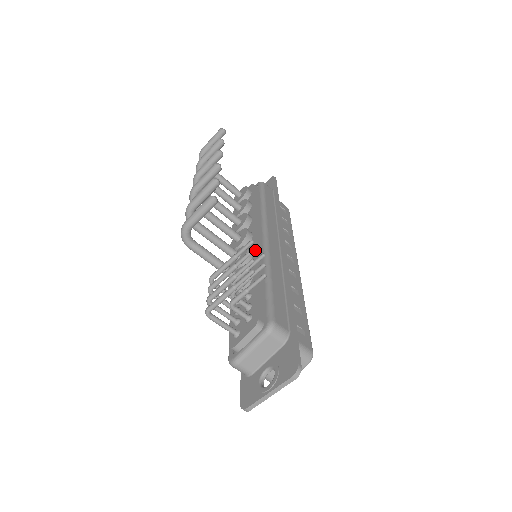
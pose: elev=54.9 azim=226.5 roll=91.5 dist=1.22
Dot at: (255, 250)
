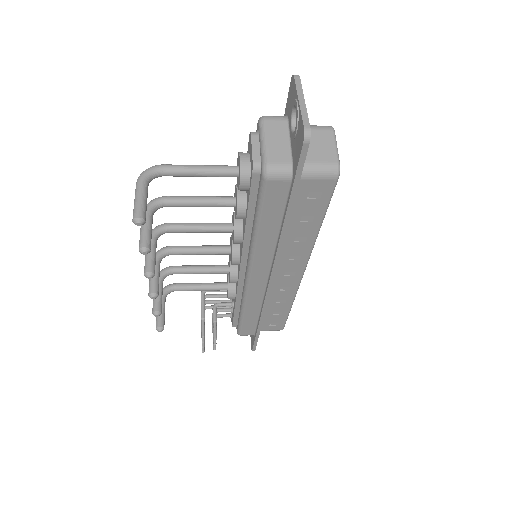
Dot at: (237, 284)
